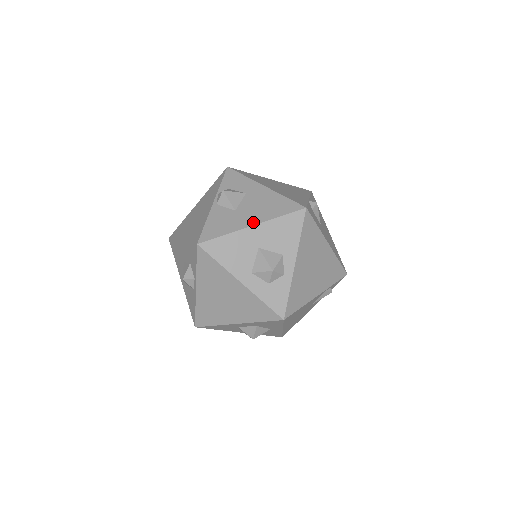
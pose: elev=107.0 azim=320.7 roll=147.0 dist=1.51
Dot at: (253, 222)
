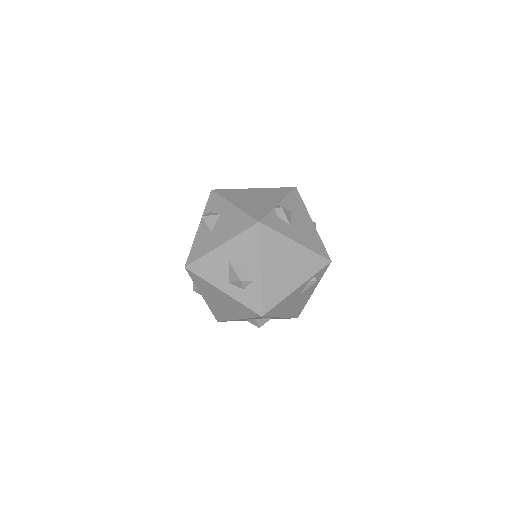
Dot at: (221, 242)
